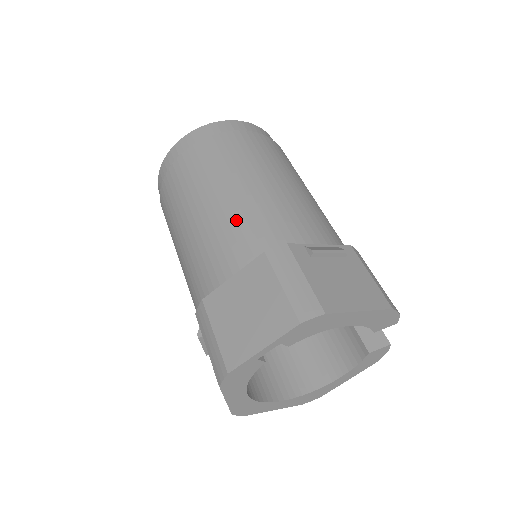
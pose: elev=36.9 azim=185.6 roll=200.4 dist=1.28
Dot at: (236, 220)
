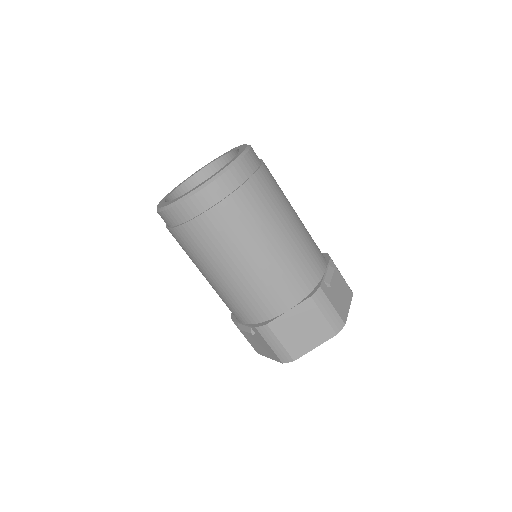
Dot at: (283, 272)
